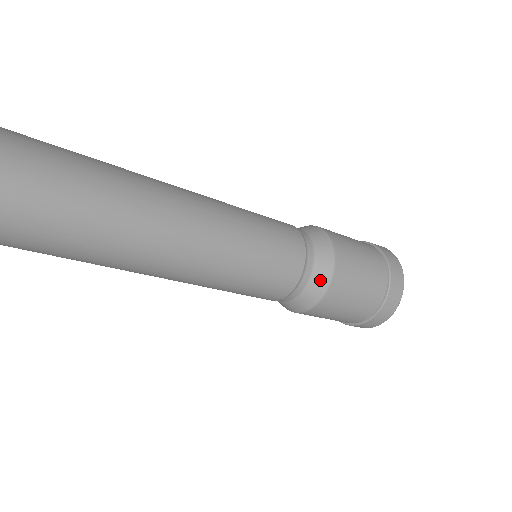
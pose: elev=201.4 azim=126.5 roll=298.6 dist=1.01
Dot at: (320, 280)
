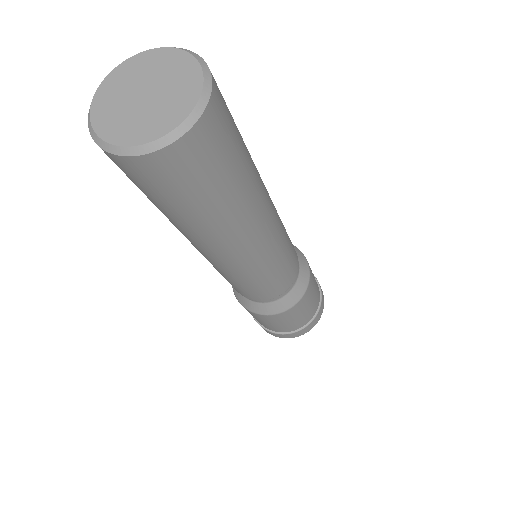
Dot at: (298, 292)
